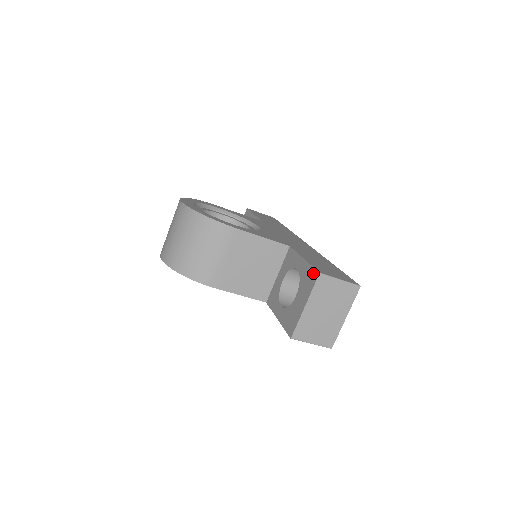
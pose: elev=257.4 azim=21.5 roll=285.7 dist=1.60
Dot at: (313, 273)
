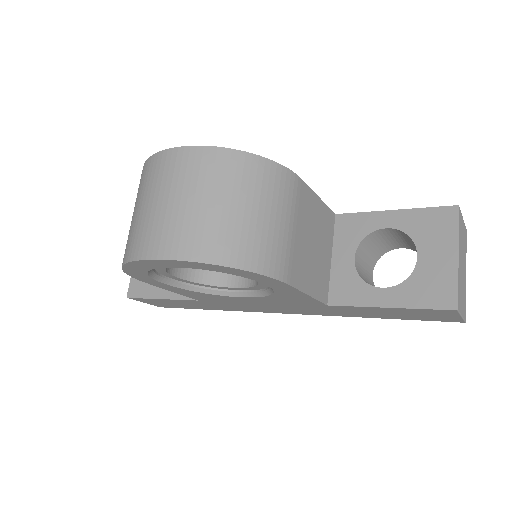
Dot at: (441, 212)
